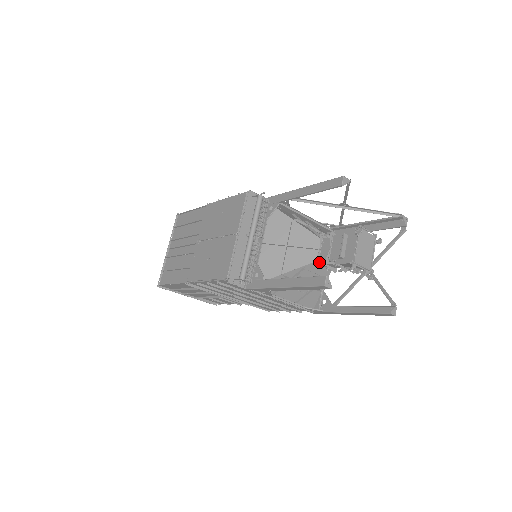
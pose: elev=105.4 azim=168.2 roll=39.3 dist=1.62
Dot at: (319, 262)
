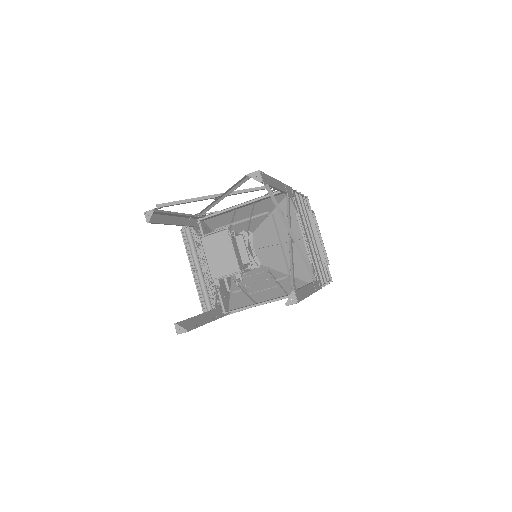
Dot at: occluded
